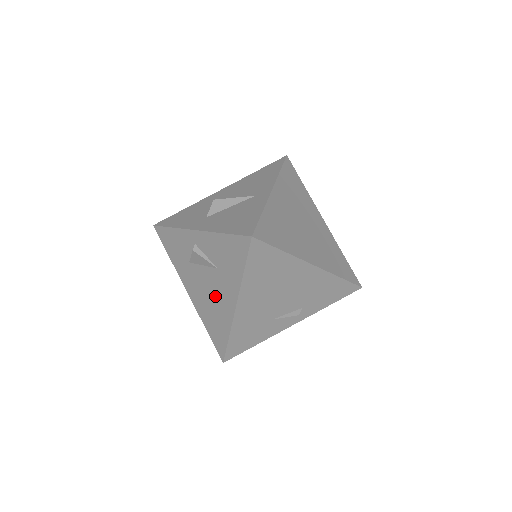
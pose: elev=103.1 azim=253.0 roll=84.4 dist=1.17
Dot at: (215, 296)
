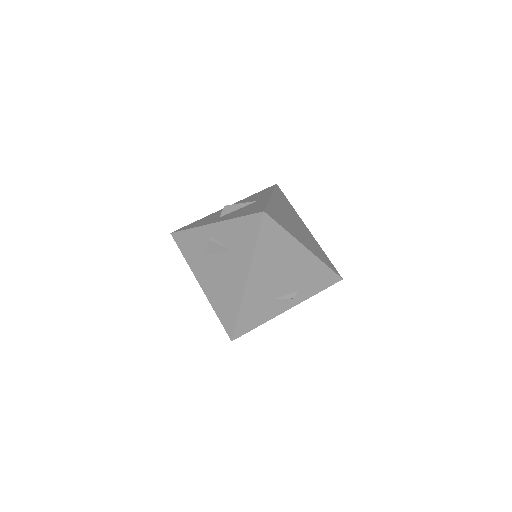
Dot at: (227, 277)
